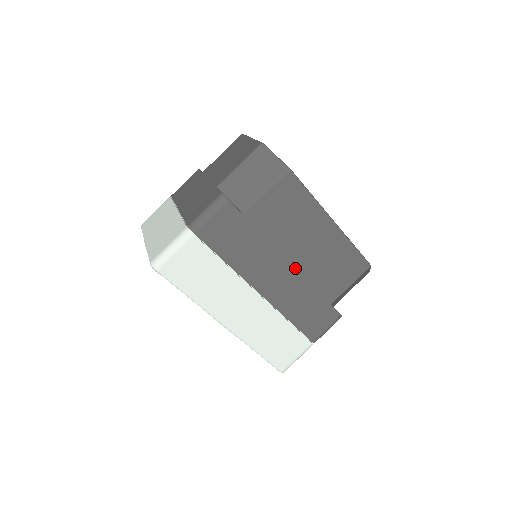
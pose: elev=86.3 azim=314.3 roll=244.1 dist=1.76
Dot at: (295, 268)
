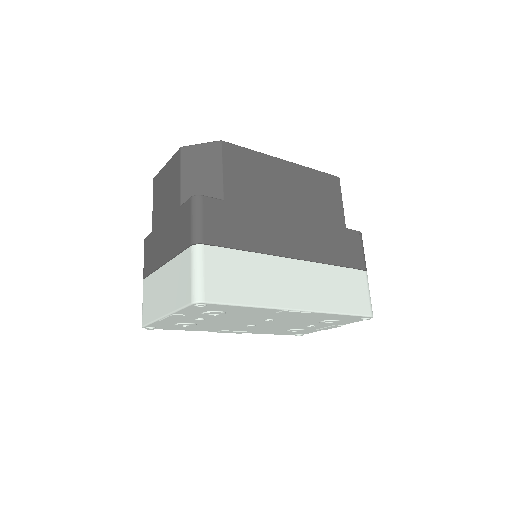
Dot at: (297, 217)
